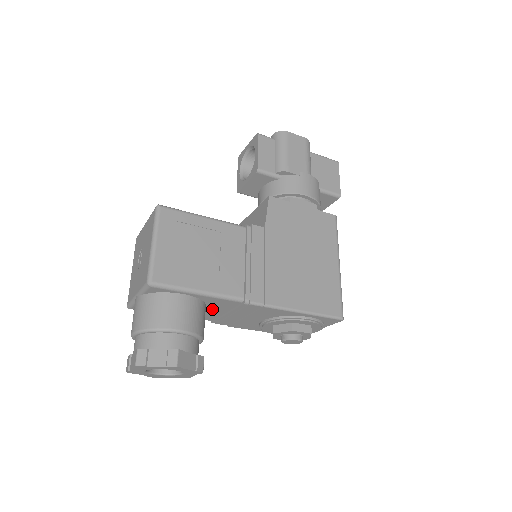
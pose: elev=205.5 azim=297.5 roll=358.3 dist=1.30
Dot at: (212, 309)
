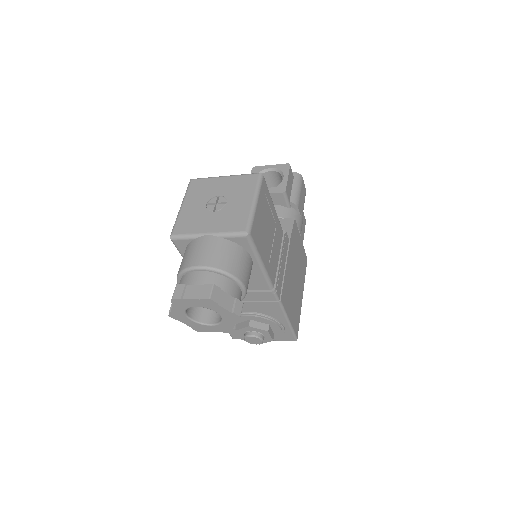
Dot at: occluded
